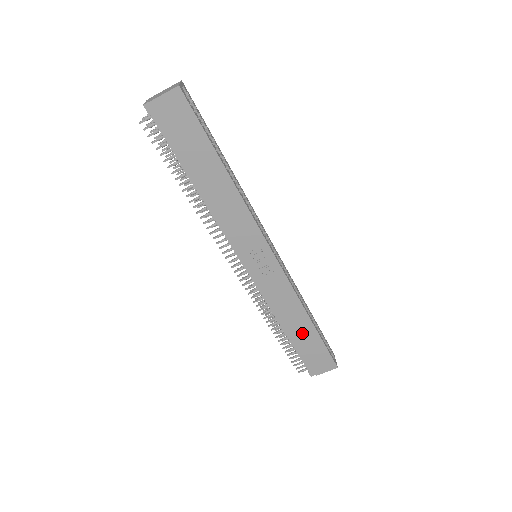
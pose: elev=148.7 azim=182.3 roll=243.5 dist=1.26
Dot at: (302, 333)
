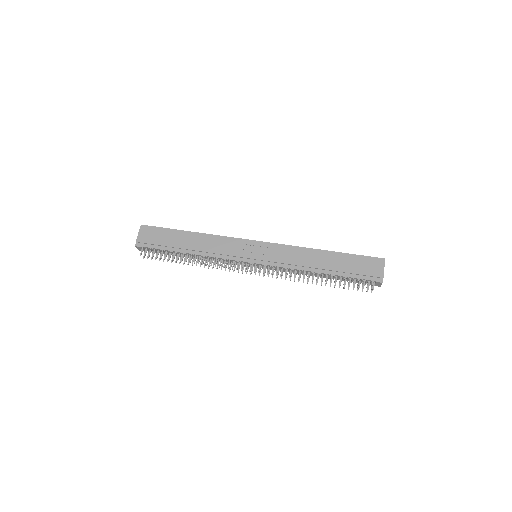
Dot at: (332, 262)
